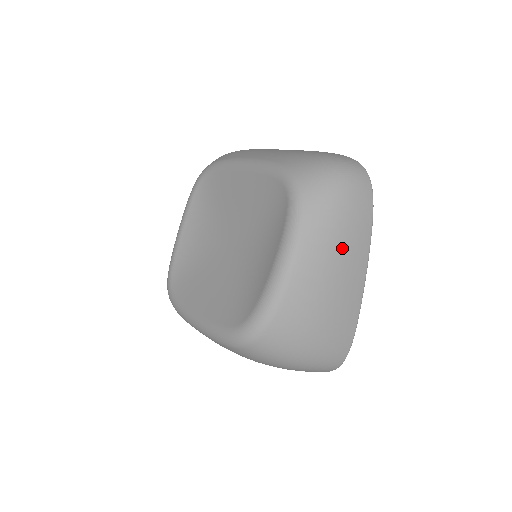
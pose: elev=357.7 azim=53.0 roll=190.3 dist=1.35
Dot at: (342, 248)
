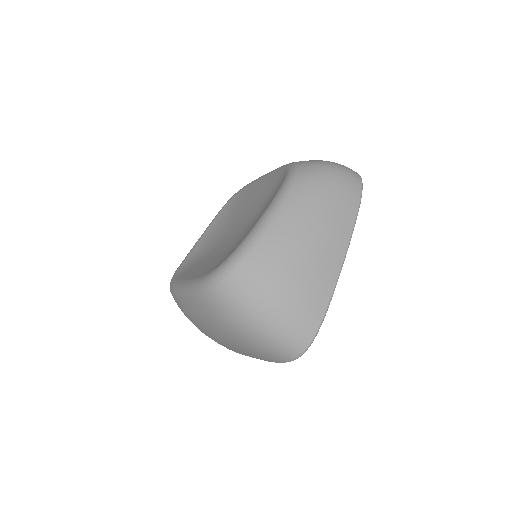
Dot at: (324, 217)
